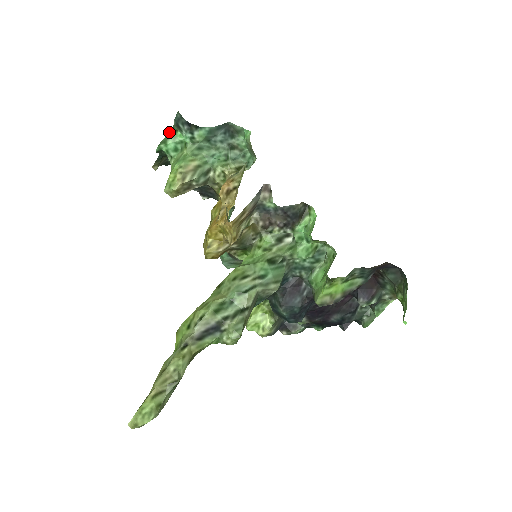
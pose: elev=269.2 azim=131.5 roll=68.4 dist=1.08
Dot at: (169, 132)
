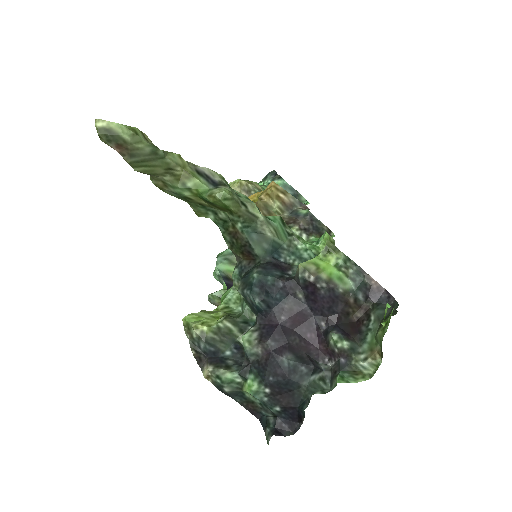
Dot at: occluded
